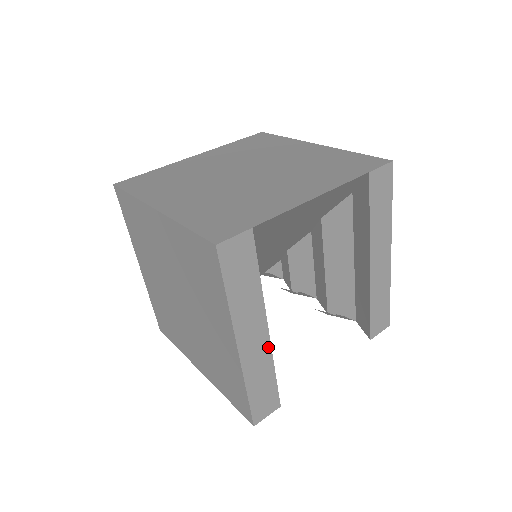
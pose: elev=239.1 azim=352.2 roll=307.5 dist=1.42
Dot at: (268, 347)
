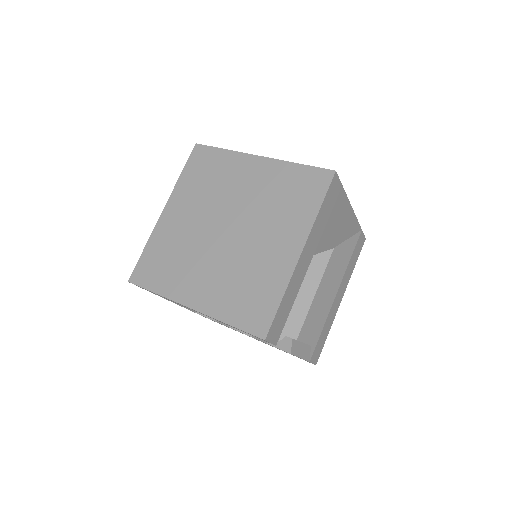
Dot at: (303, 277)
